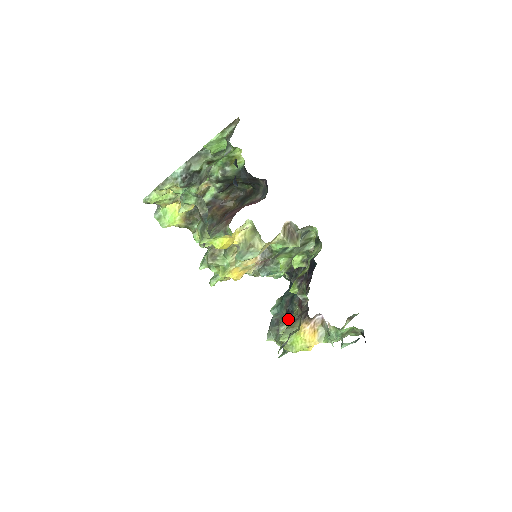
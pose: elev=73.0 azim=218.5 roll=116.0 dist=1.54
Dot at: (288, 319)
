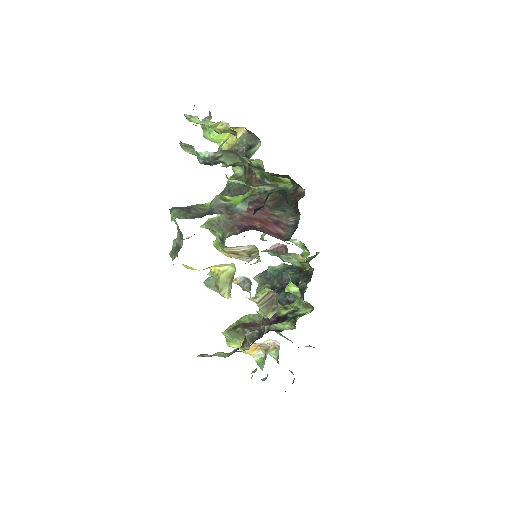
Dot at: occluded
